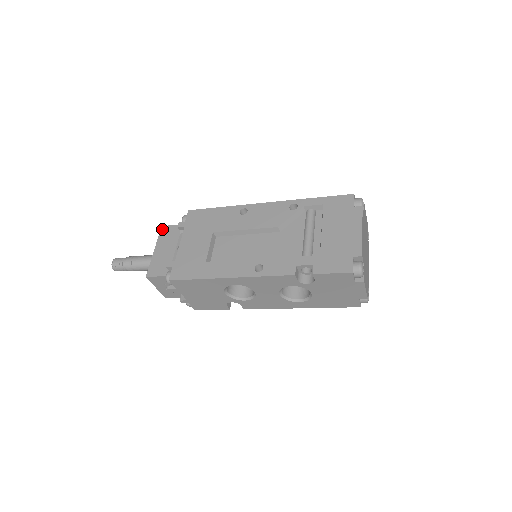
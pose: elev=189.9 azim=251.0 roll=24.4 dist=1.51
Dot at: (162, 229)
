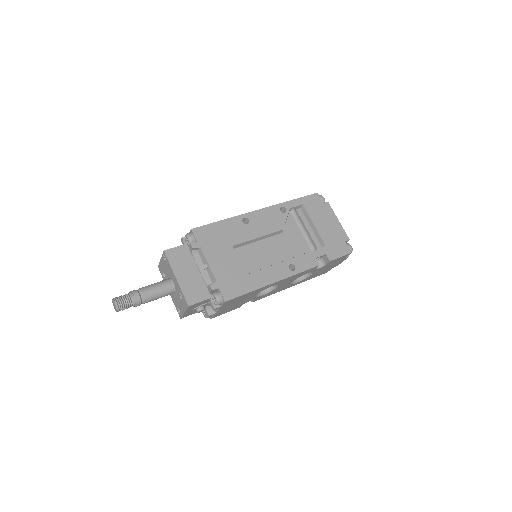
Dot at: (167, 254)
